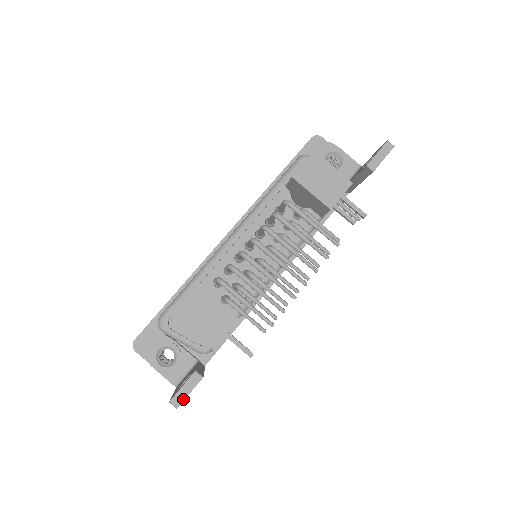
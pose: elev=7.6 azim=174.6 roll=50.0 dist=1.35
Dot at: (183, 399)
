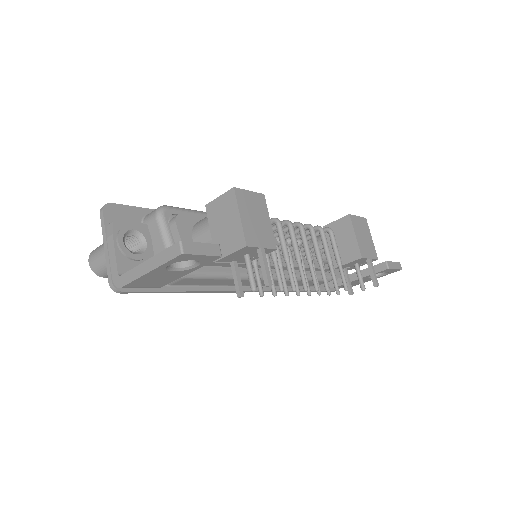
Dot at: (194, 252)
